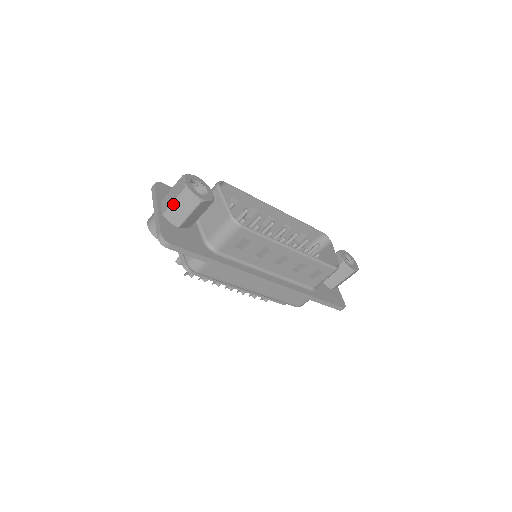
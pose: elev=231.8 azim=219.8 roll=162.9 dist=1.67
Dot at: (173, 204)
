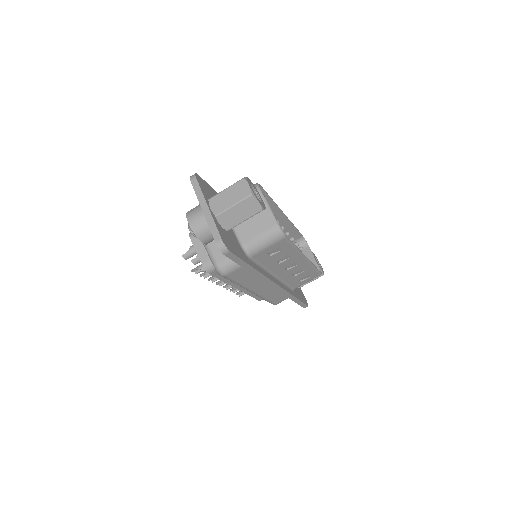
Dot at: (232, 208)
